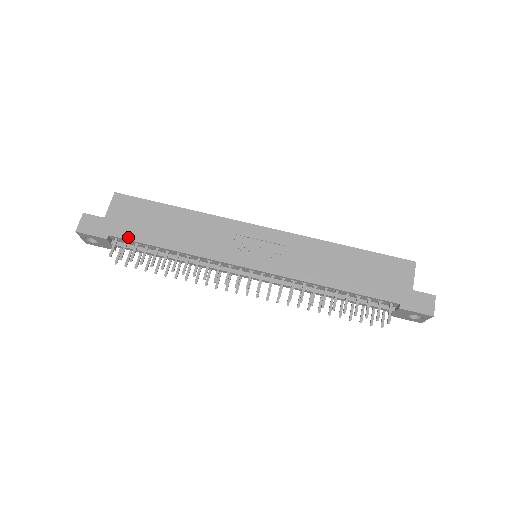
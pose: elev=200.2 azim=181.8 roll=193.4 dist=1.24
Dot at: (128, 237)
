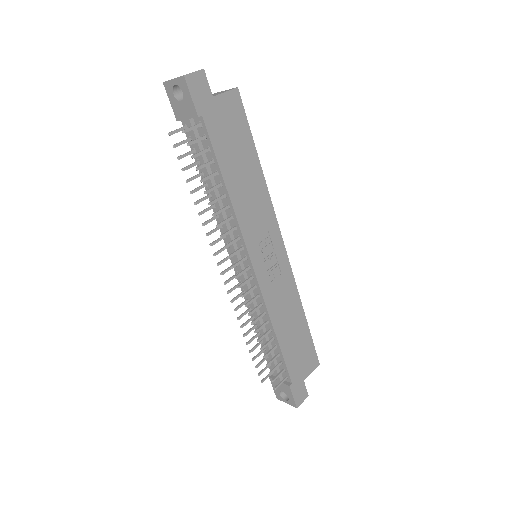
Dot at: (212, 137)
